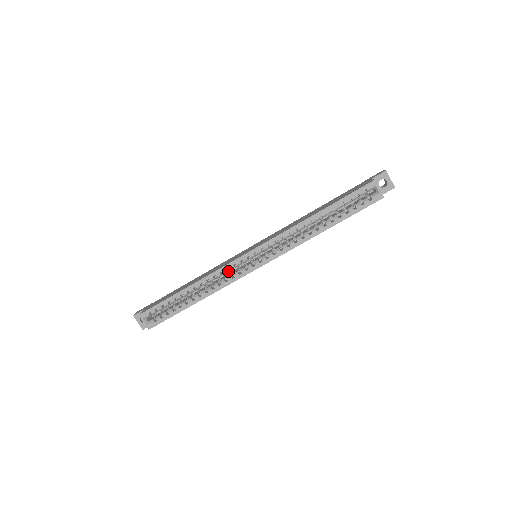
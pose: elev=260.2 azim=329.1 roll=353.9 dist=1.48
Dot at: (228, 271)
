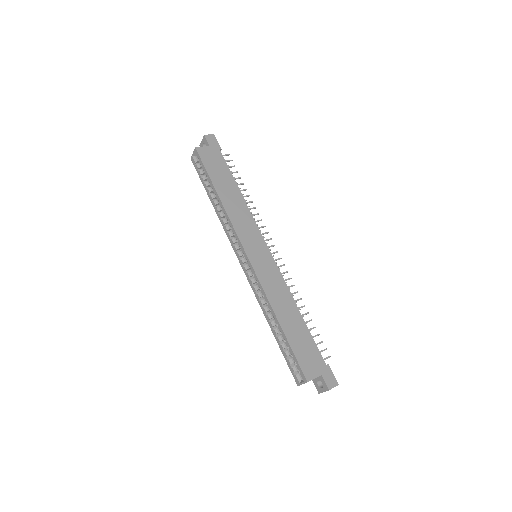
Dot at: occluded
